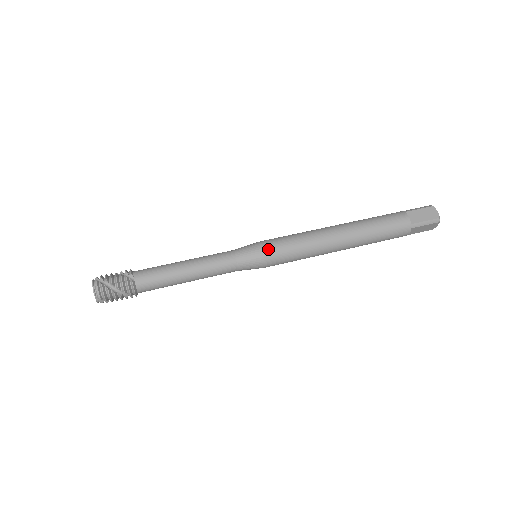
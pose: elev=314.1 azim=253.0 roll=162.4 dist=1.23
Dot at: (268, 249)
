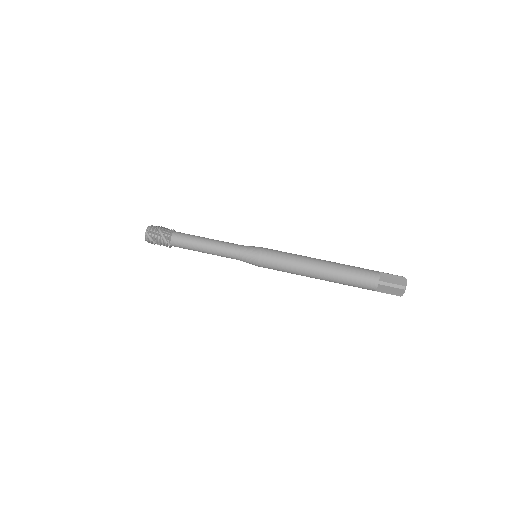
Dot at: (261, 266)
